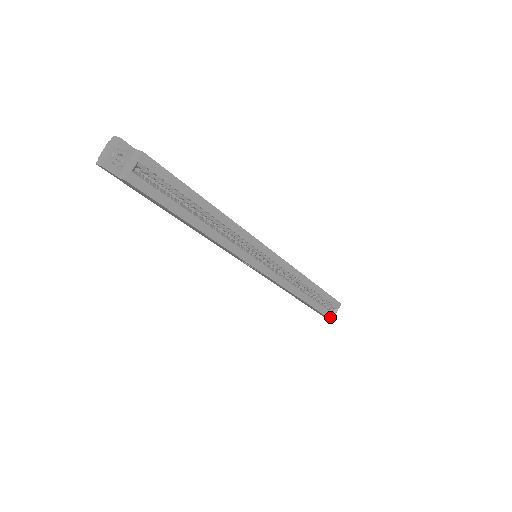
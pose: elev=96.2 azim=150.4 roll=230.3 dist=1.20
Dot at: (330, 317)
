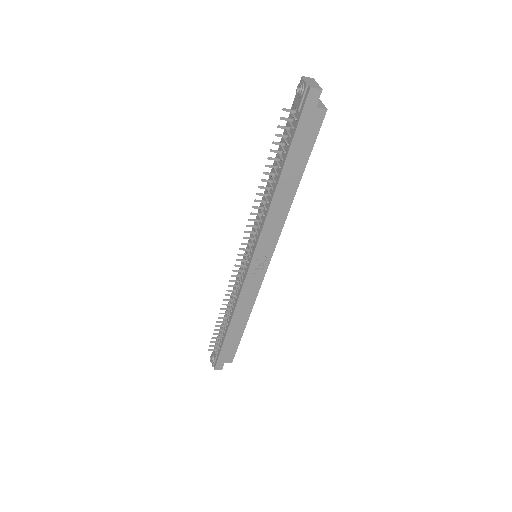
Dot at: (233, 358)
